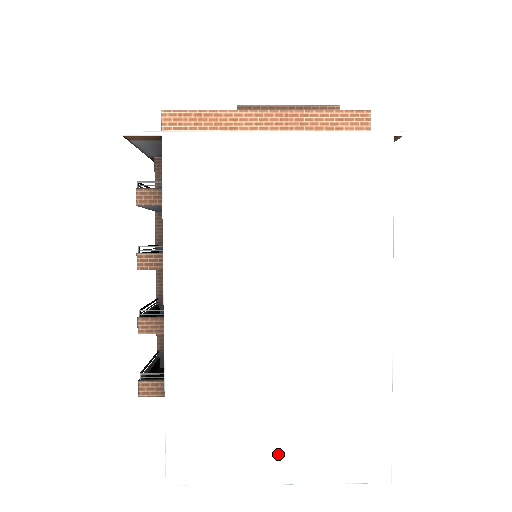
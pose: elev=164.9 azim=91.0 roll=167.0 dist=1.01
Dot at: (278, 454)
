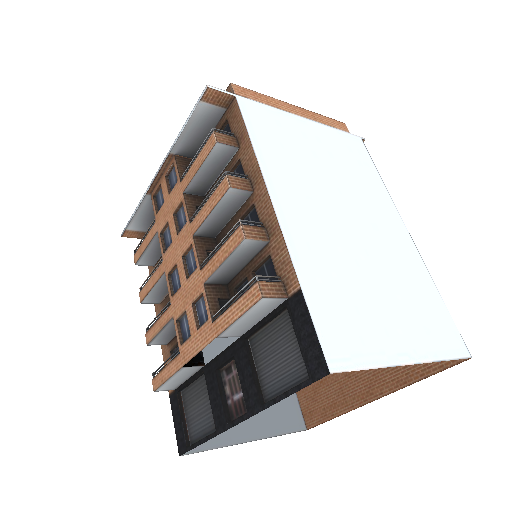
Dot at: (398, 336)
